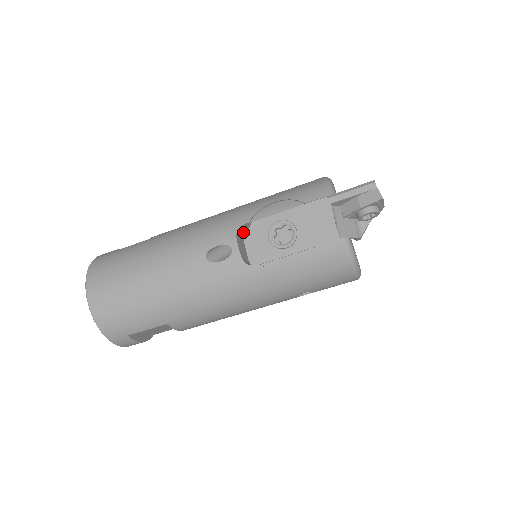
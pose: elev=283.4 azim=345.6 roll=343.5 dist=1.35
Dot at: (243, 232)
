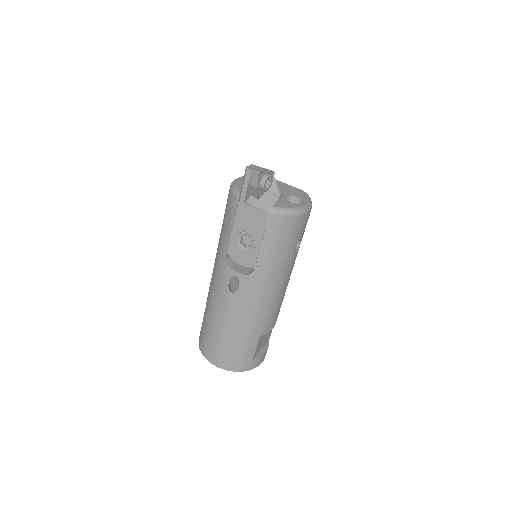
Dot at: occluded
